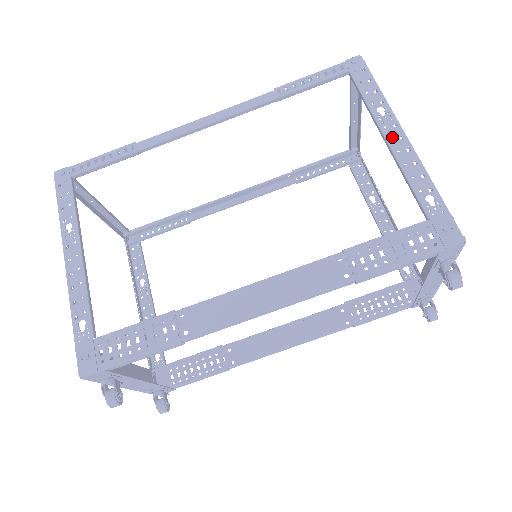
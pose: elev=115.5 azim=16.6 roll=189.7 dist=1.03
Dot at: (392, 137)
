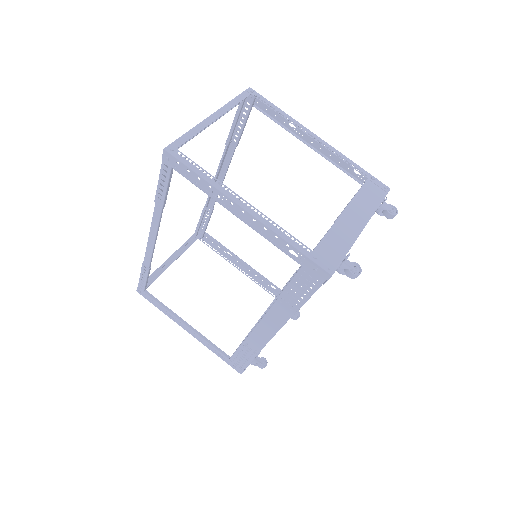
Dot at: (238, 214)
